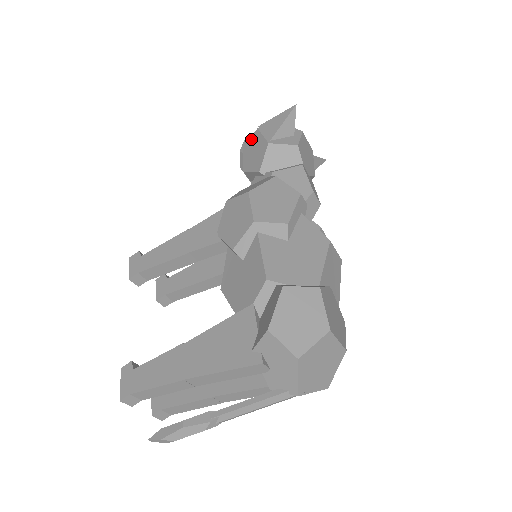
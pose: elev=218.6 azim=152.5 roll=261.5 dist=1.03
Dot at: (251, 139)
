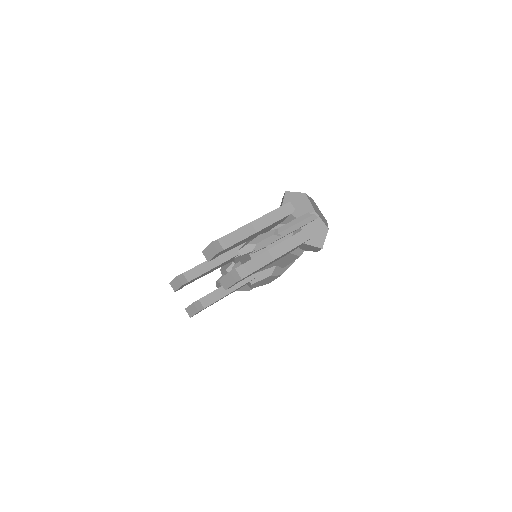
Dot at: occluded
